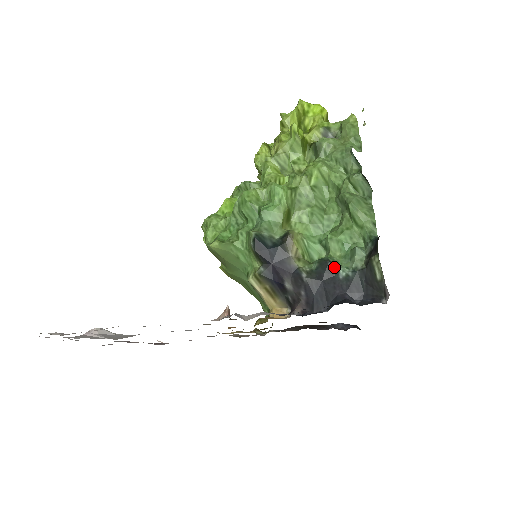
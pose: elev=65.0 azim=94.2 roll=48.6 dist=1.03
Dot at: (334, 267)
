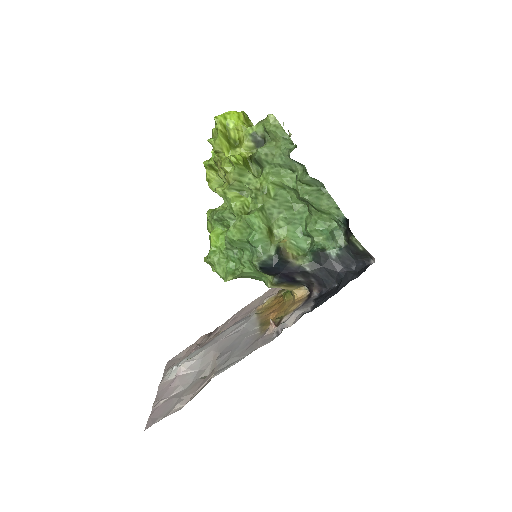
Dot at: (325, 253)
